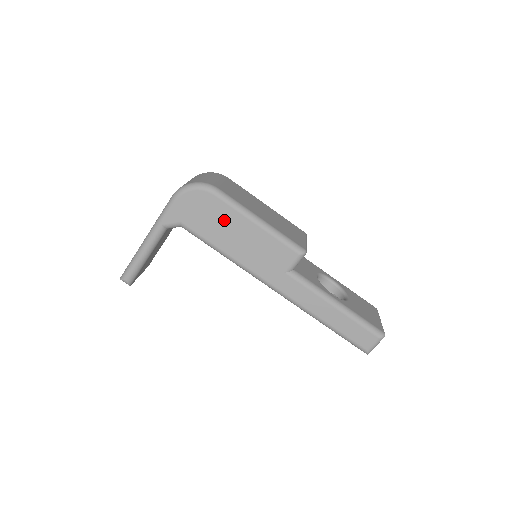
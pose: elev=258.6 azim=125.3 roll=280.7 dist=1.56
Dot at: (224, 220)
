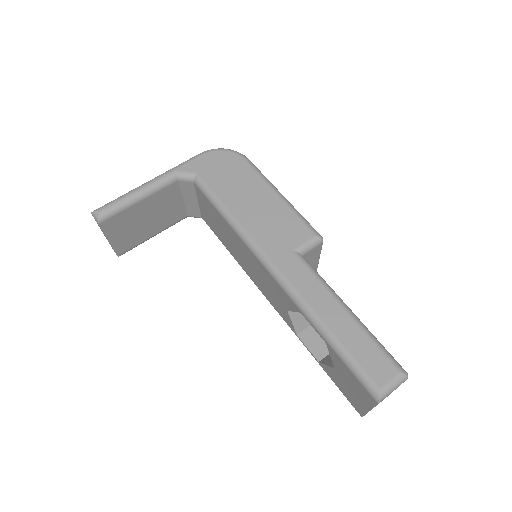
Dot at: (244, 182)
